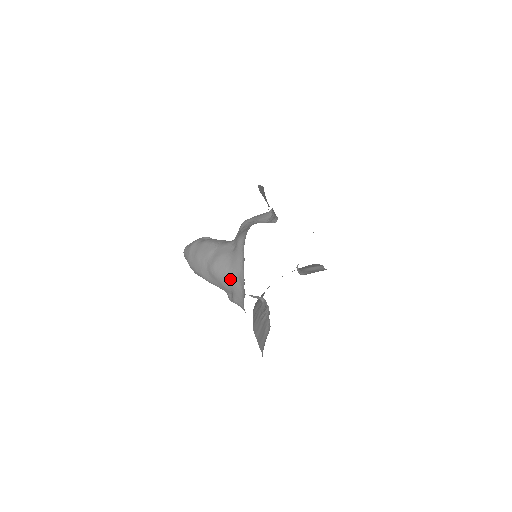
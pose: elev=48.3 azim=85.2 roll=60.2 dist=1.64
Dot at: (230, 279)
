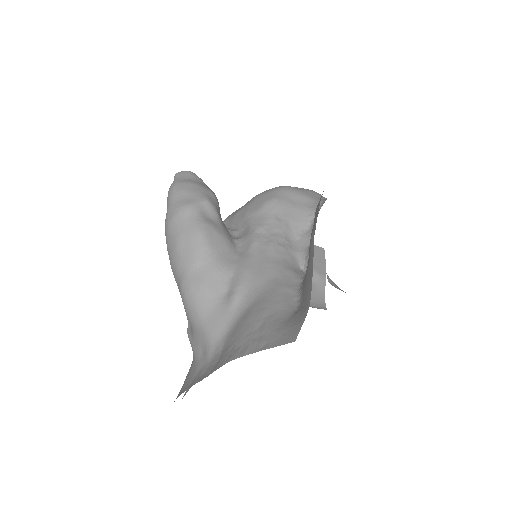
Dot at: (196, 329)
